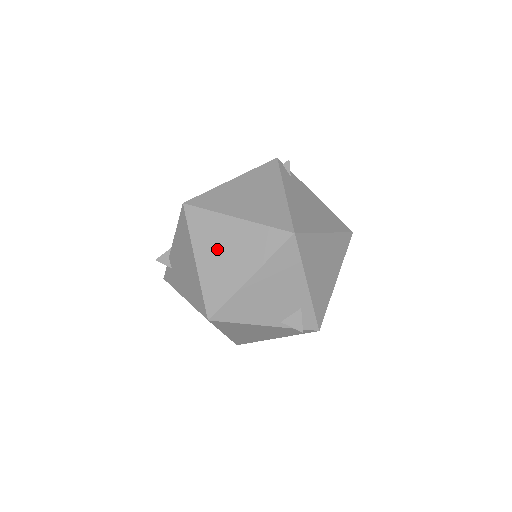
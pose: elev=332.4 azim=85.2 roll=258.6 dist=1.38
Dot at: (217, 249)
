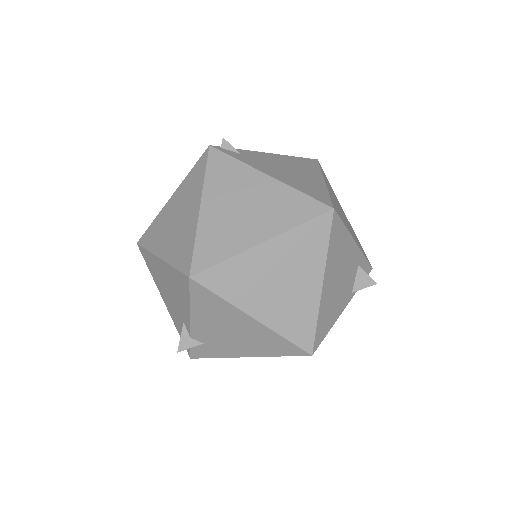
Dot at: (268, 288)
